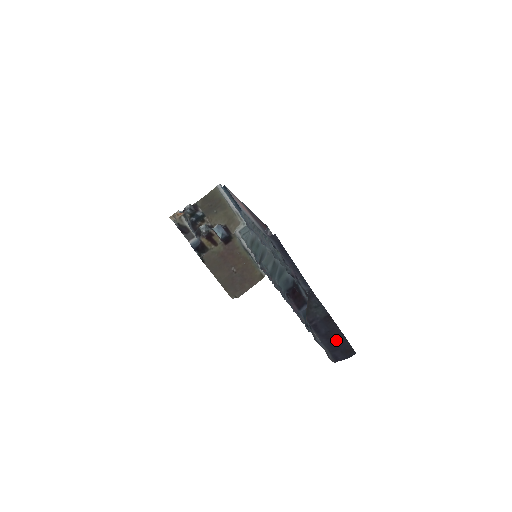
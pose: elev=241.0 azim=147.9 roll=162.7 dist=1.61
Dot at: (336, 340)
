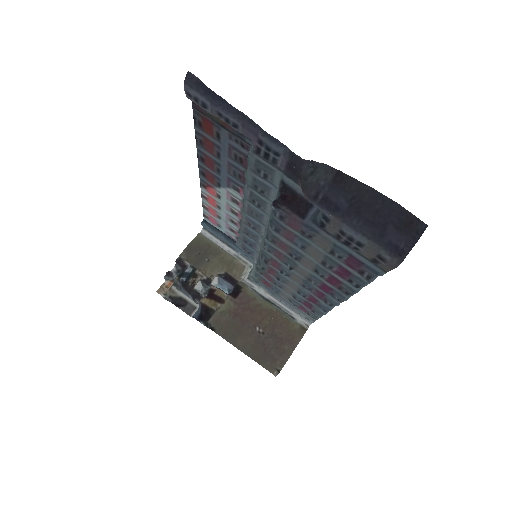
Dot at: (374, 208)
